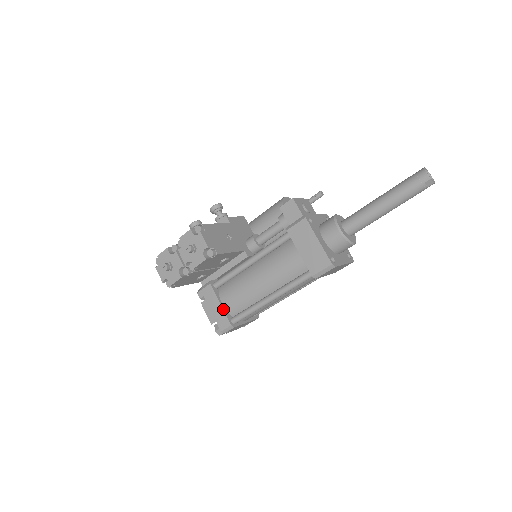
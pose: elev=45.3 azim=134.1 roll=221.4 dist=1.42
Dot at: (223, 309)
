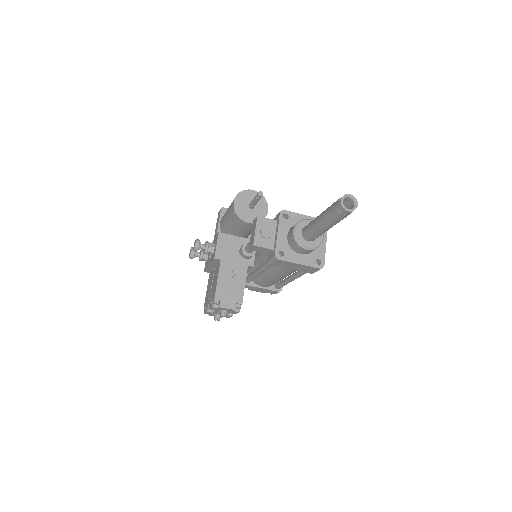
Dot at: (266, 289)
